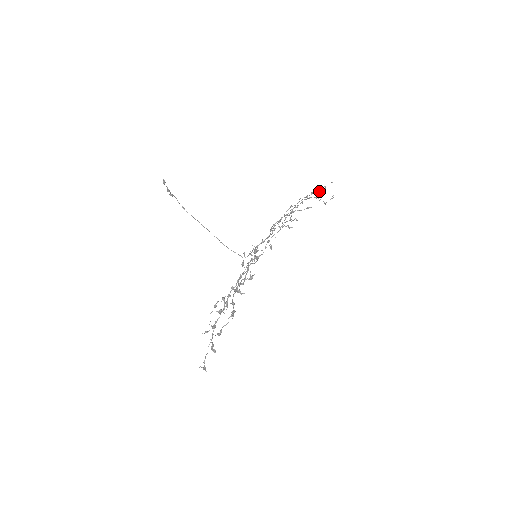
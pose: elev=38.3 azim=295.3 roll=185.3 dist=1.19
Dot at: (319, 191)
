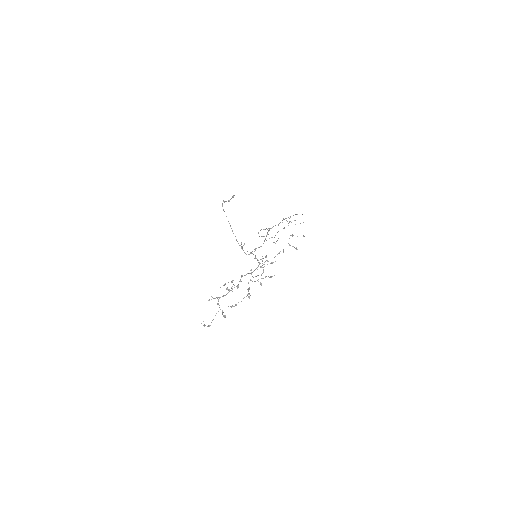
Dot at: occluded
